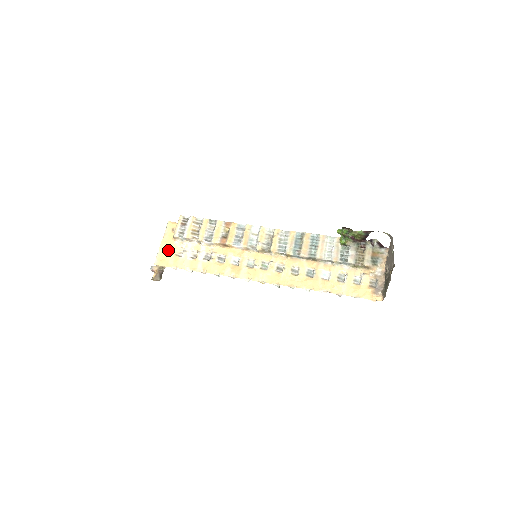
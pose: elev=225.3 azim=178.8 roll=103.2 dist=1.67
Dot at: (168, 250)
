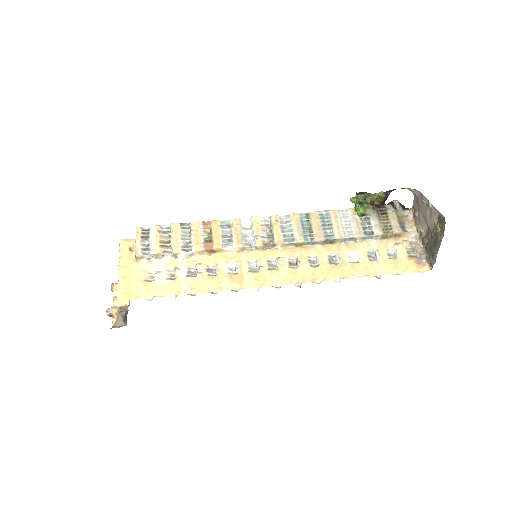
Dot at: (132, 277)
